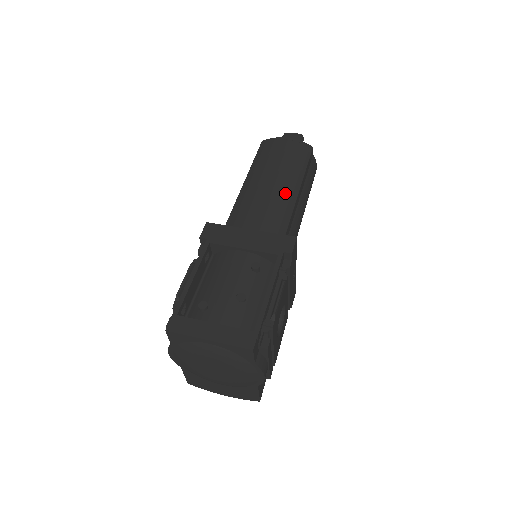
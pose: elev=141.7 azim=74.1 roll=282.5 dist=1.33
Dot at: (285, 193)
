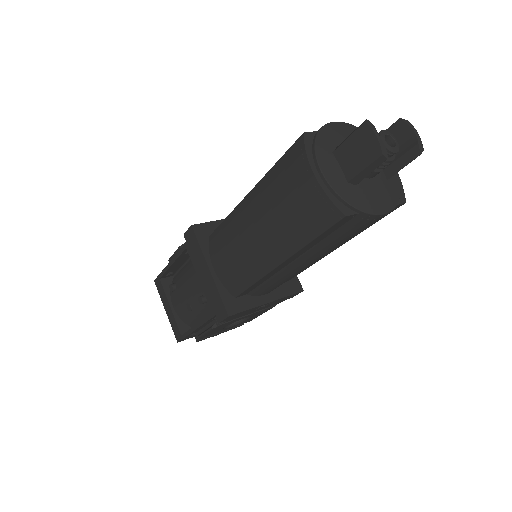
Dot at: (259, 258)
